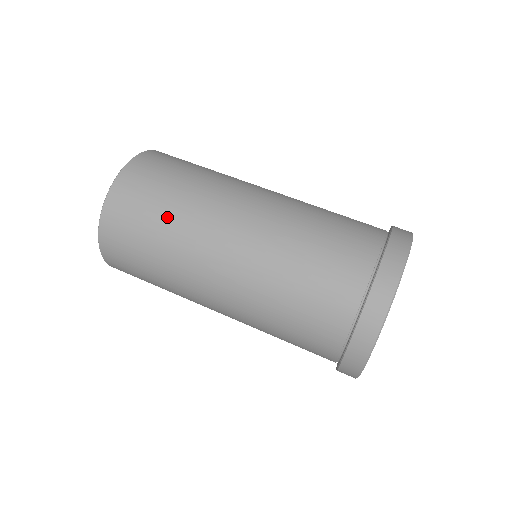
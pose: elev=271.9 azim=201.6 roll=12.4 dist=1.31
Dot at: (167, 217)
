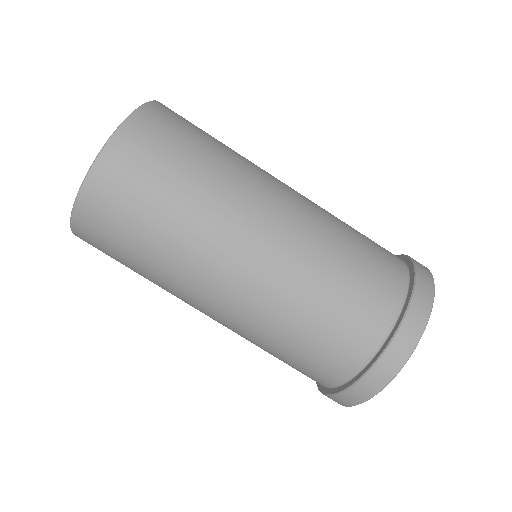
Dot at: (148, 256)
